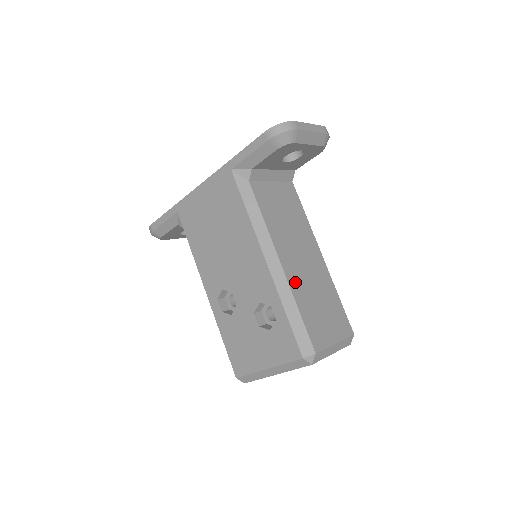
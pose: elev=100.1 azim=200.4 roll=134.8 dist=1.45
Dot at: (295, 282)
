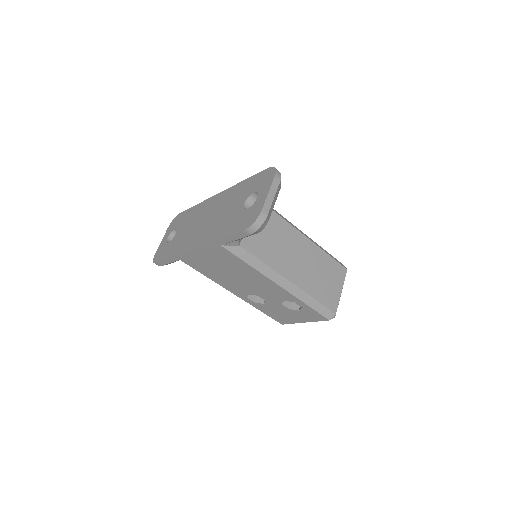
Dot at: (304, 283)
